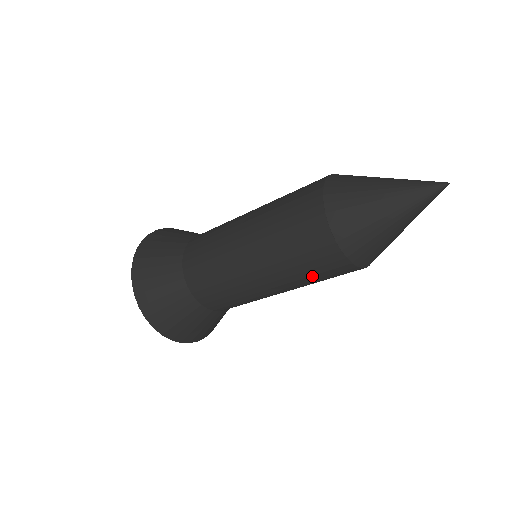
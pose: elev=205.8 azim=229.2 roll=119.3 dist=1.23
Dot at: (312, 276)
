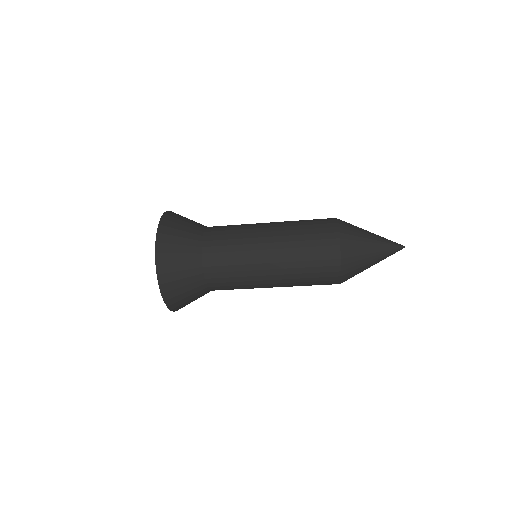
Dot at: (309, 282)
